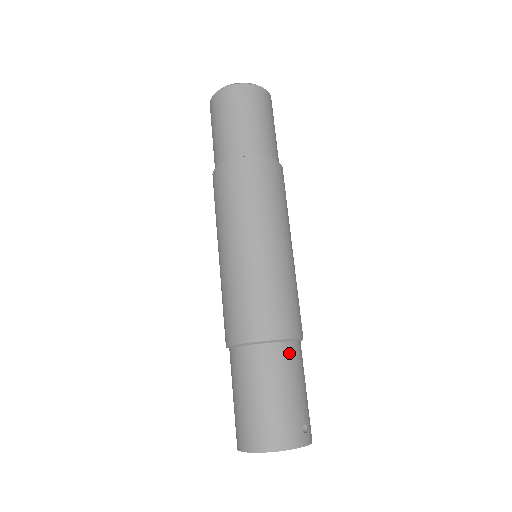
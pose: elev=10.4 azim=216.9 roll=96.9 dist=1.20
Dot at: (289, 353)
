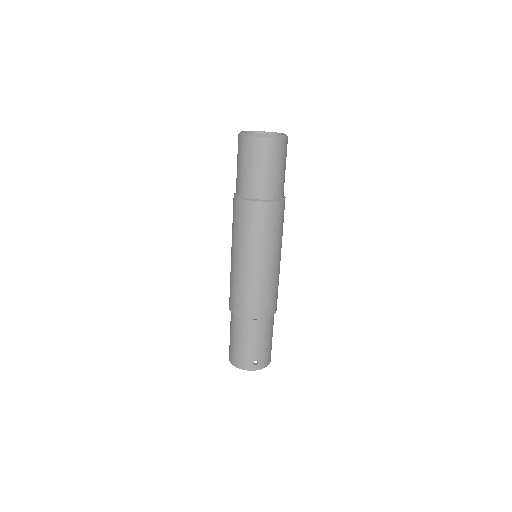
Dot at: (252, 325)
